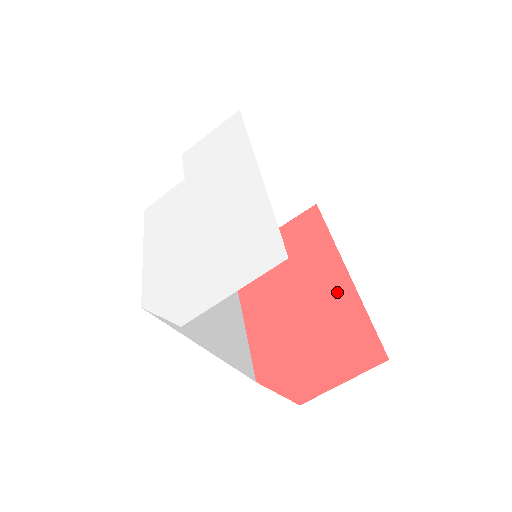
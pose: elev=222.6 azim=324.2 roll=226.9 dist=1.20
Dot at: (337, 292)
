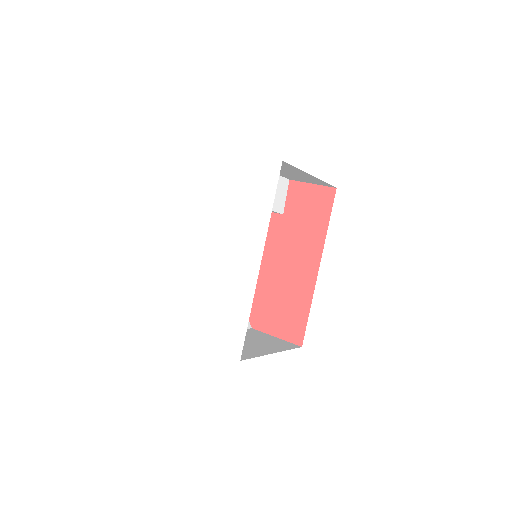
Dot at: (304, 281)
